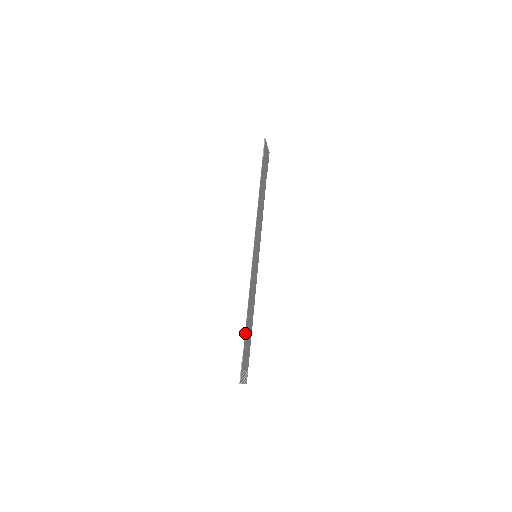
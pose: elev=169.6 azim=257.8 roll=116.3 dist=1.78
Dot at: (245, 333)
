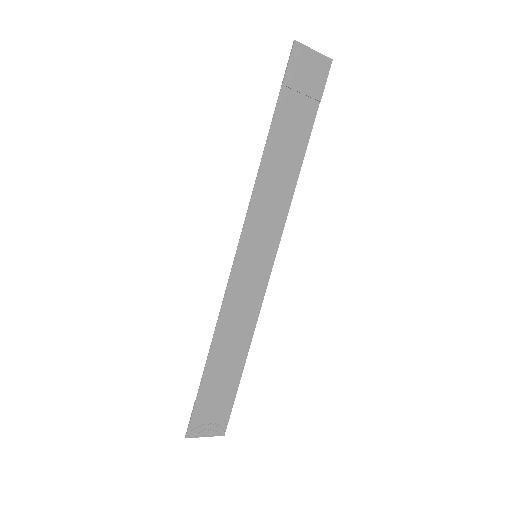
Dot at: (204, 372)
